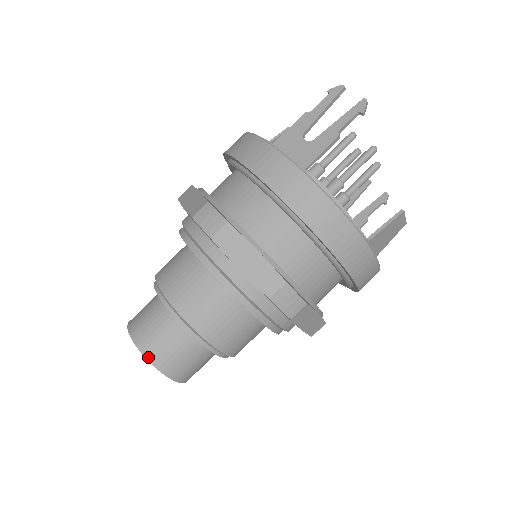
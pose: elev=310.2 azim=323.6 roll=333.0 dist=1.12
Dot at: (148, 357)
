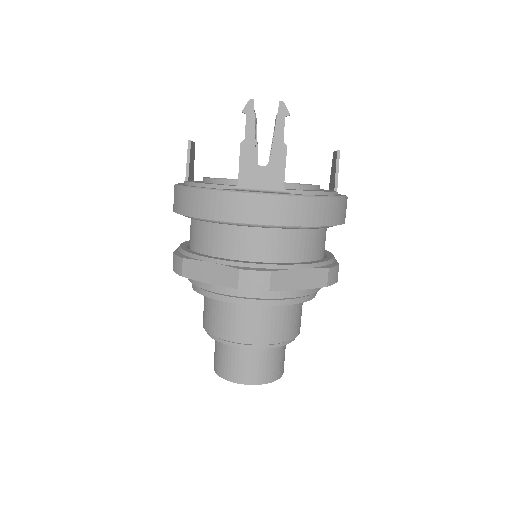
Dot at: (265, 382)
